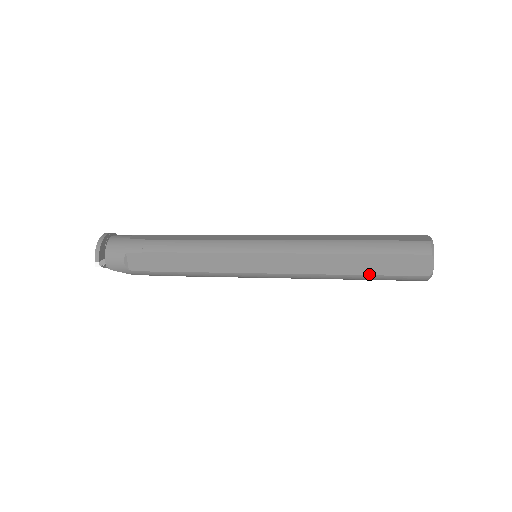
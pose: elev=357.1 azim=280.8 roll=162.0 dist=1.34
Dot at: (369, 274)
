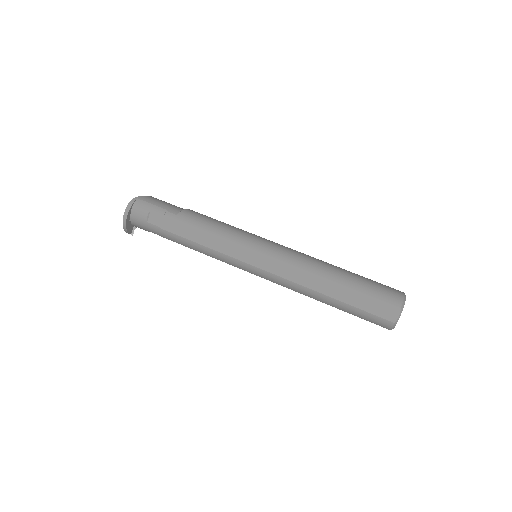
Dot at: occluded
